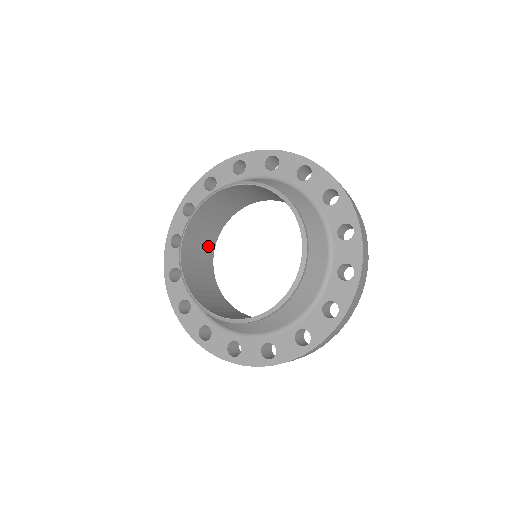
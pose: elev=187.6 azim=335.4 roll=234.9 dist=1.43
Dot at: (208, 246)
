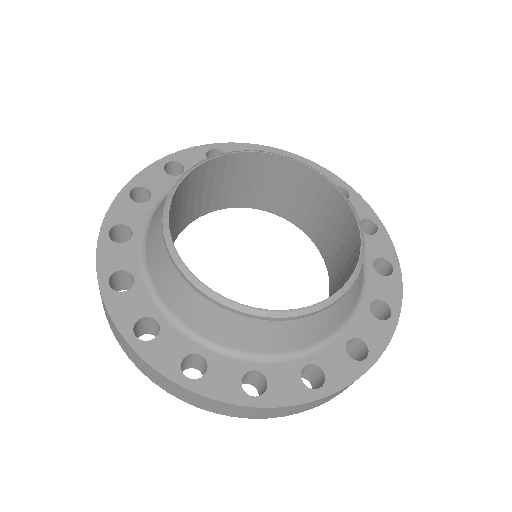
Dot at: (179, 224)
